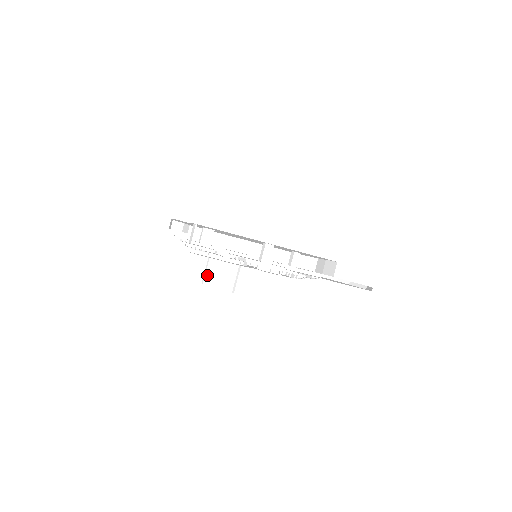
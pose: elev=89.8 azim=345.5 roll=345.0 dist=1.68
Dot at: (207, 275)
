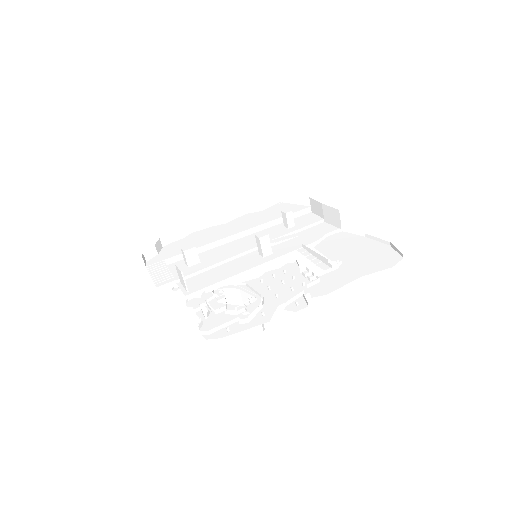
Dot at: occluded
